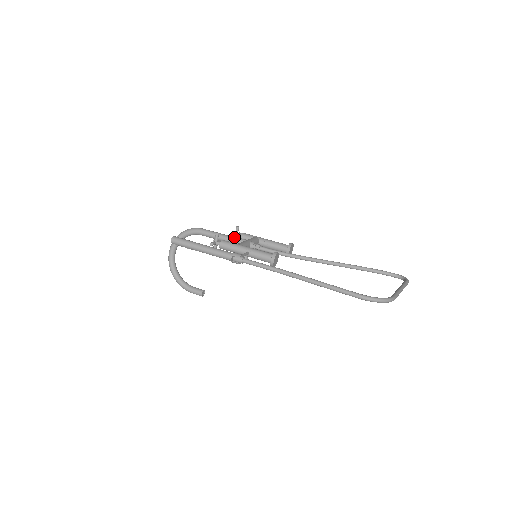
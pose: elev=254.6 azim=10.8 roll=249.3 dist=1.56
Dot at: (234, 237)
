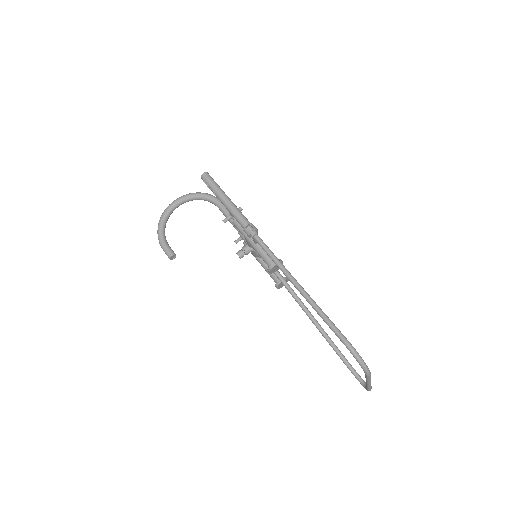
Dot at: occluded
